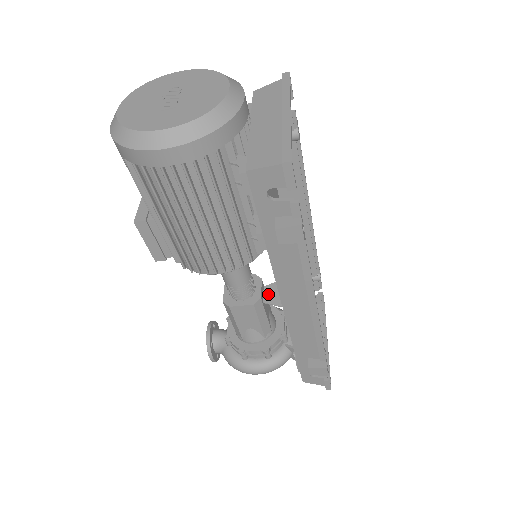
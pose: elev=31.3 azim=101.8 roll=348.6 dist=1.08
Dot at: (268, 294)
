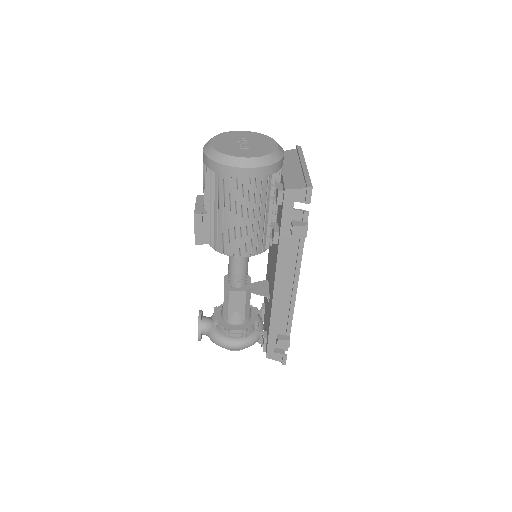
Dot at: (254, 288)
